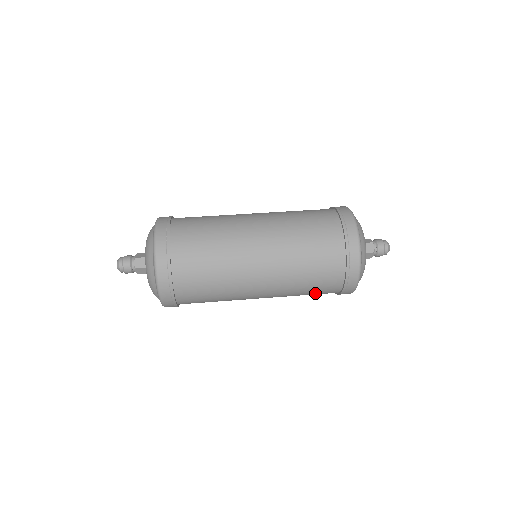
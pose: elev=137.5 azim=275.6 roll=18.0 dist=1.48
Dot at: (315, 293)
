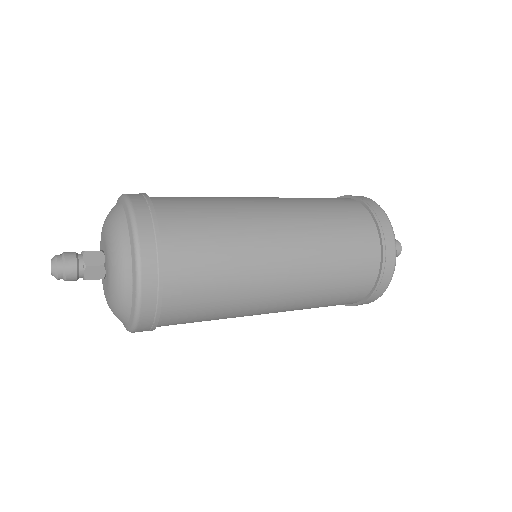
Dot at: (342, 296)
